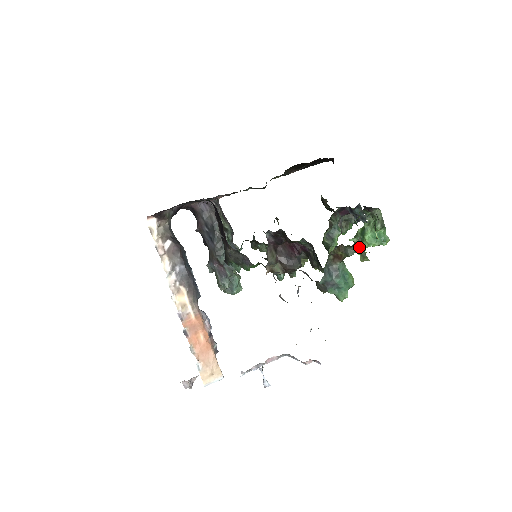
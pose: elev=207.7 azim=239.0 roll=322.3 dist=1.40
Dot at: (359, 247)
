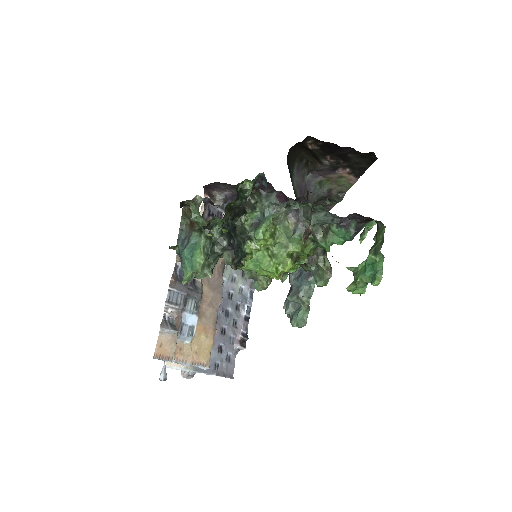
Dot at: occluded
